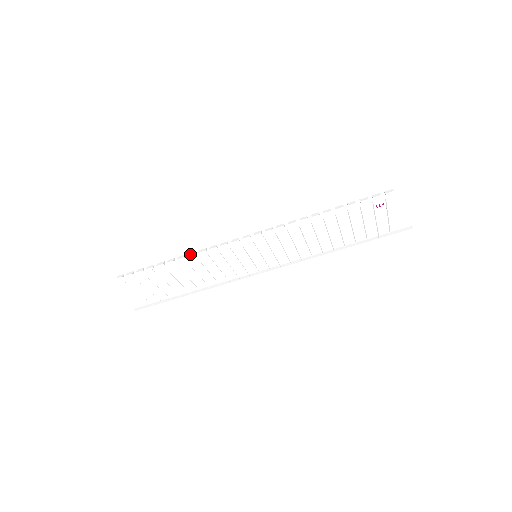
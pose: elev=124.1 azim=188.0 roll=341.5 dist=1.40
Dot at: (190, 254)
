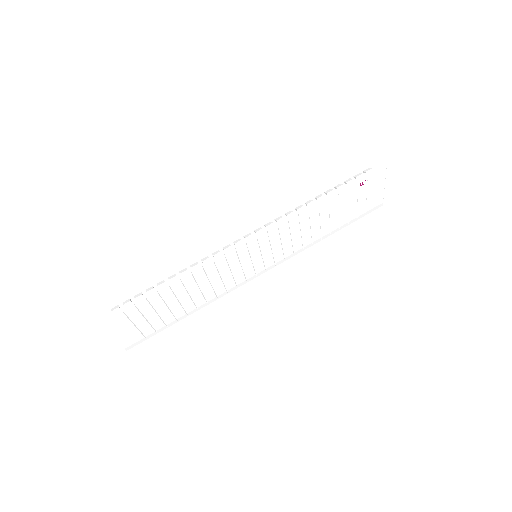
Dot at: (193, 265)
